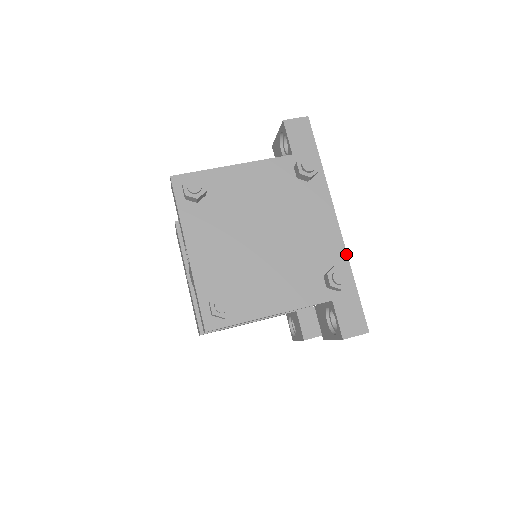
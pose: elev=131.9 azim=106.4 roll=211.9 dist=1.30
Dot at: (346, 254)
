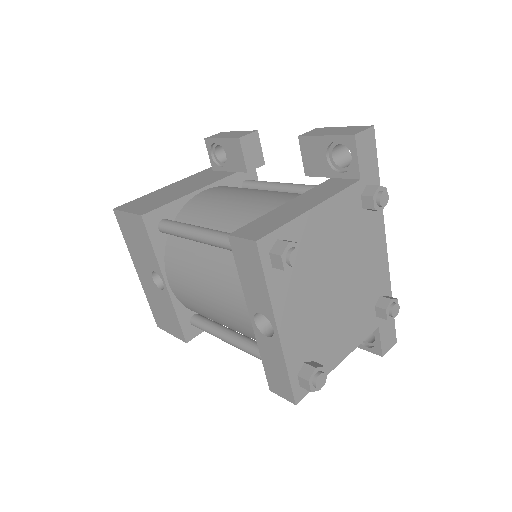
Dot at: (389, 278)
